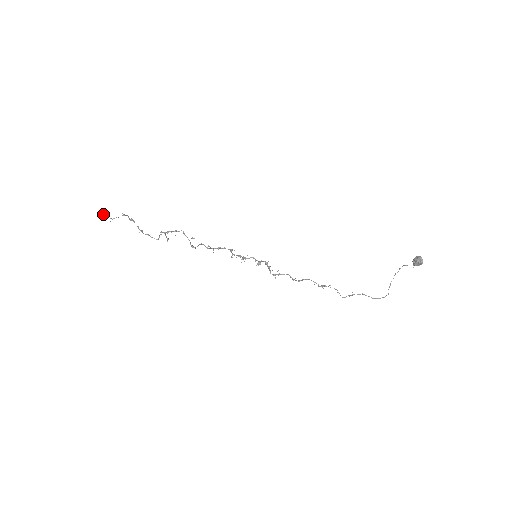
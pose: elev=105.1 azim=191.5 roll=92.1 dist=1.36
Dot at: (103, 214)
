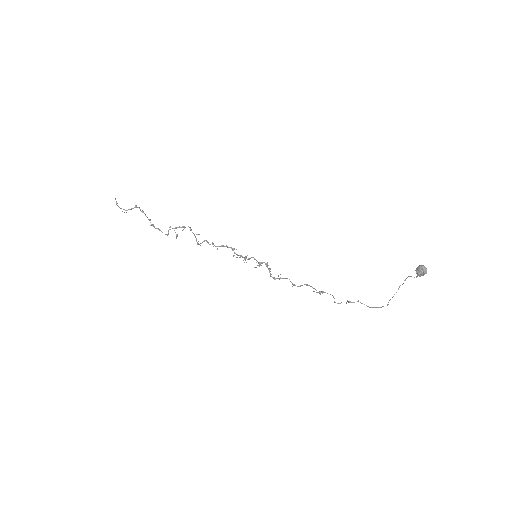
Dot at: (116, 204)
